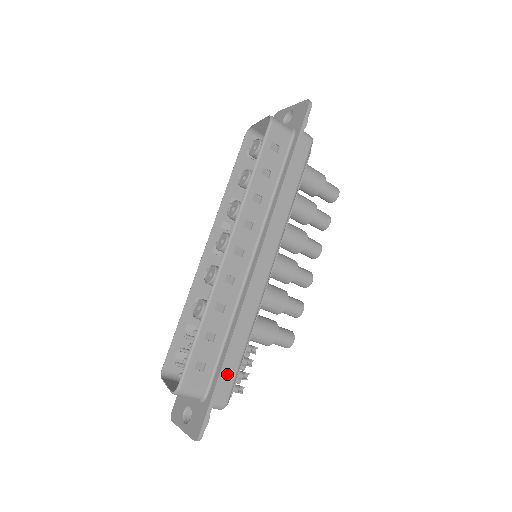
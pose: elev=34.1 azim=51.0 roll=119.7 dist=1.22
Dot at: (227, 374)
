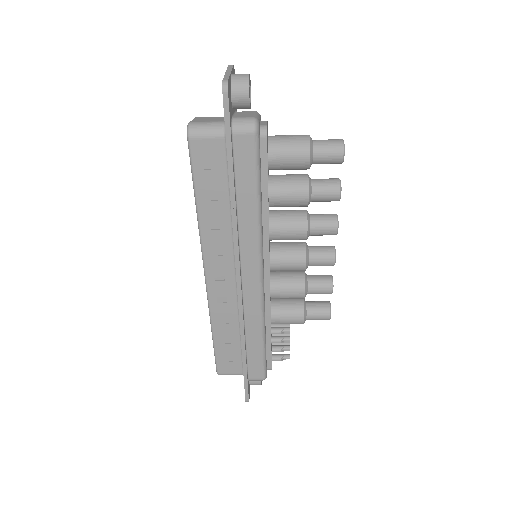
Dot at: (253, 363)
